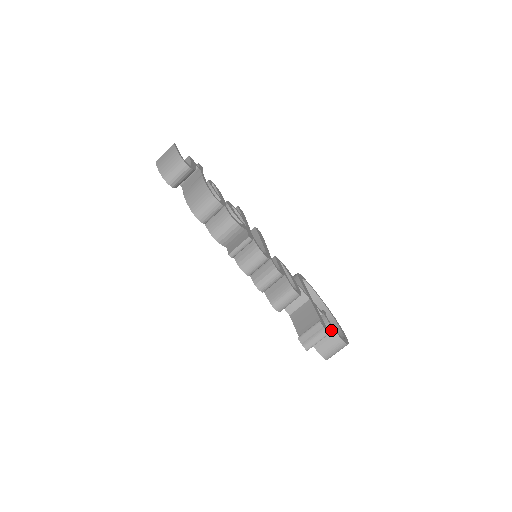
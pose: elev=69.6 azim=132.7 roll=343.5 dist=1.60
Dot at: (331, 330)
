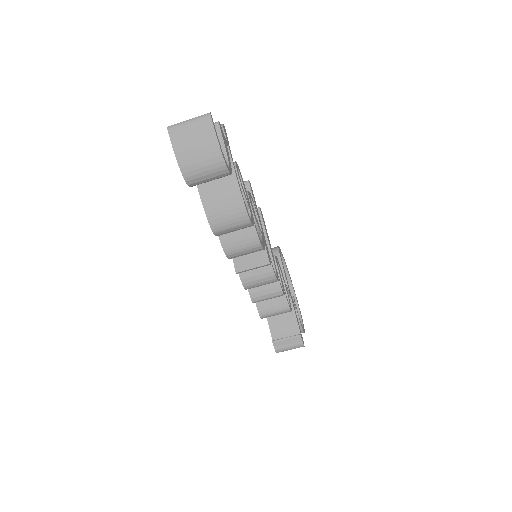
Dot at: occluded
